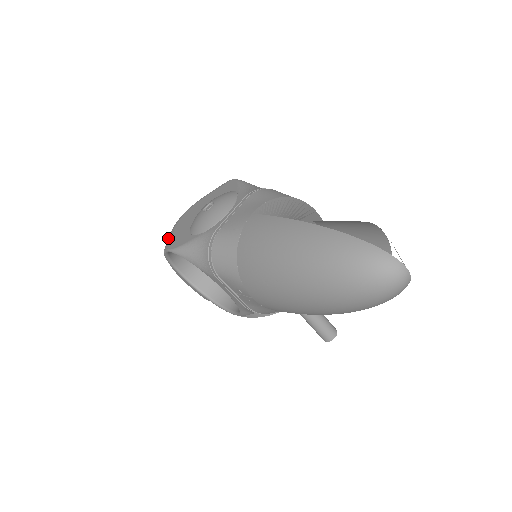
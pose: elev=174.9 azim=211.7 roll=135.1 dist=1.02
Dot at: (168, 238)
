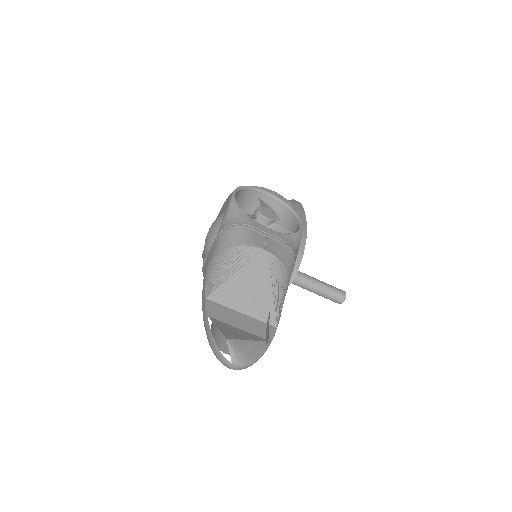
Dot at: occluded
